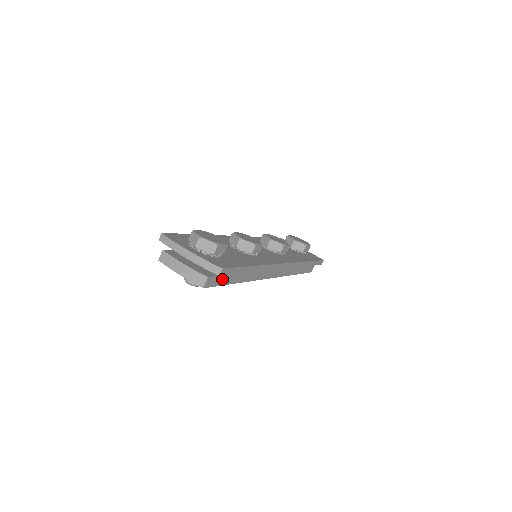
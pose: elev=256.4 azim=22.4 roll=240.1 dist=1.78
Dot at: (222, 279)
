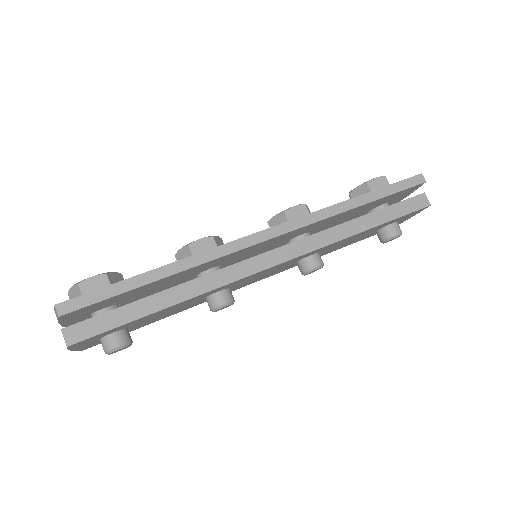
Dot at: (110, 318)
